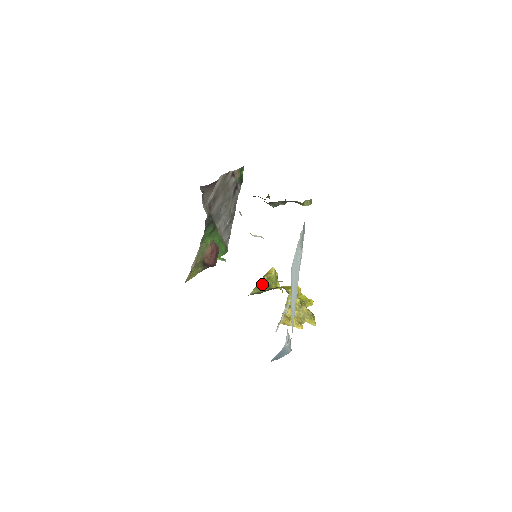
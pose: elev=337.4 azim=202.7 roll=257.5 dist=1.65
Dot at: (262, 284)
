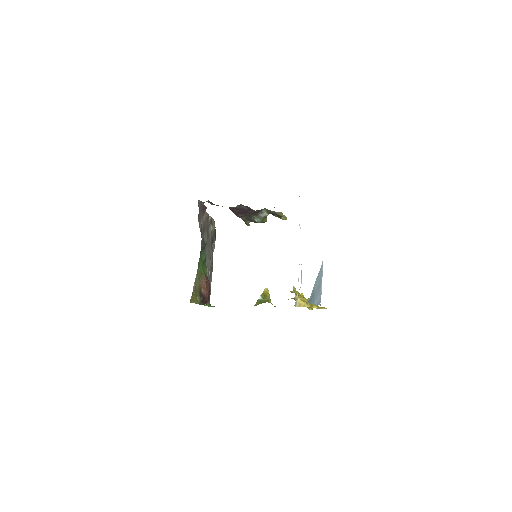
Dot at: (261, 299)
